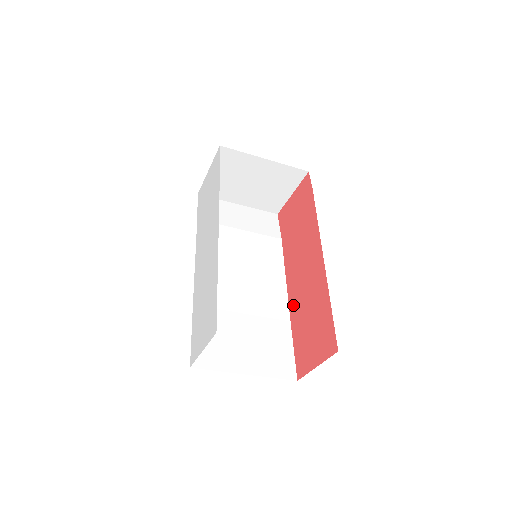
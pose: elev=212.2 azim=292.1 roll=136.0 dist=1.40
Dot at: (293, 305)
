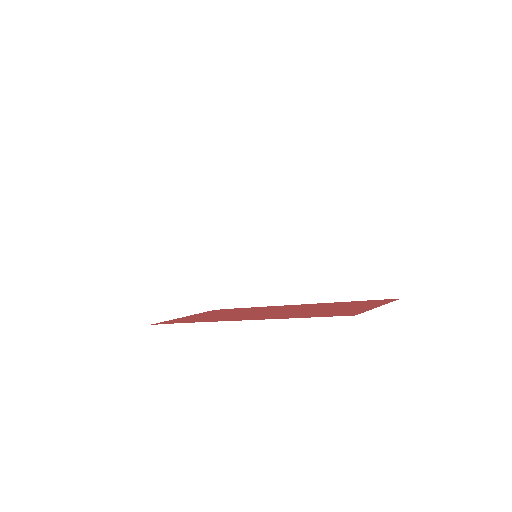
Dot at: (273, 316)
